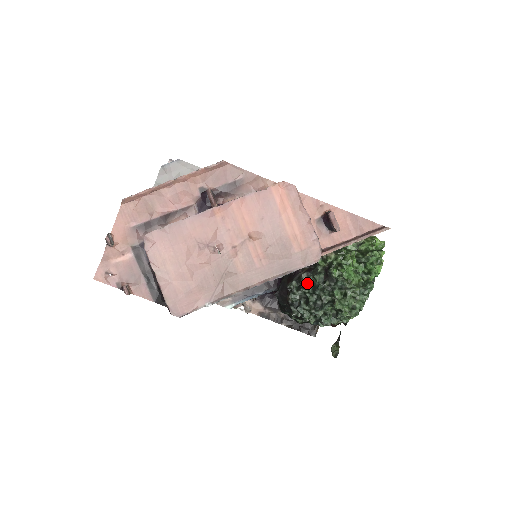
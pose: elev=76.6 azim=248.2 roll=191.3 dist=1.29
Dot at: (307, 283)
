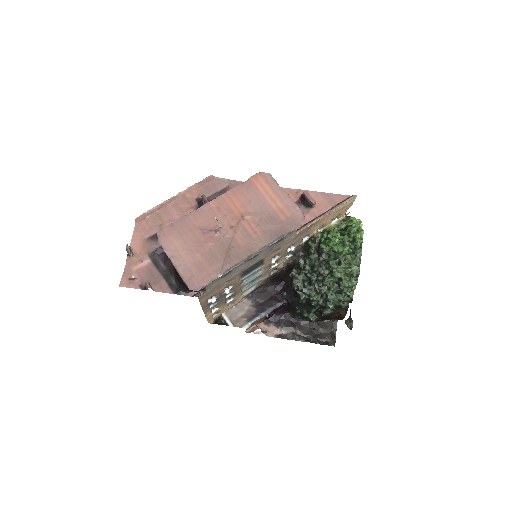
Dot at: (305, 265)
